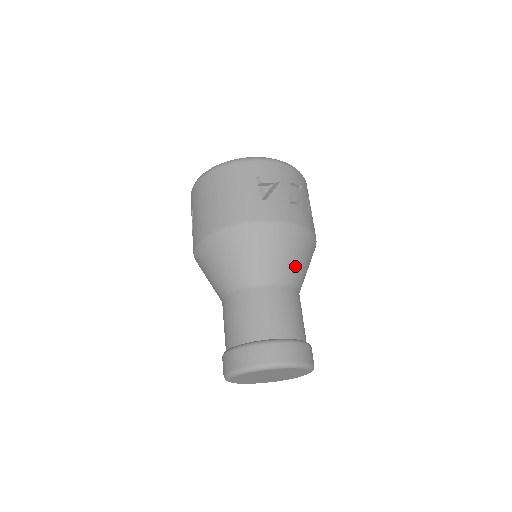
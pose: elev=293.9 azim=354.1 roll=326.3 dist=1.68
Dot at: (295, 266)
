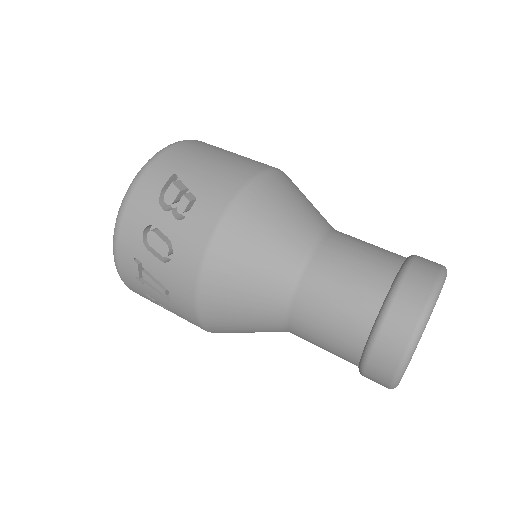
Dot at: occluded
